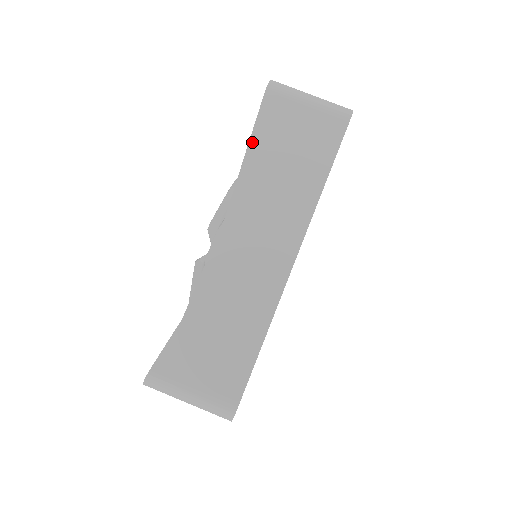
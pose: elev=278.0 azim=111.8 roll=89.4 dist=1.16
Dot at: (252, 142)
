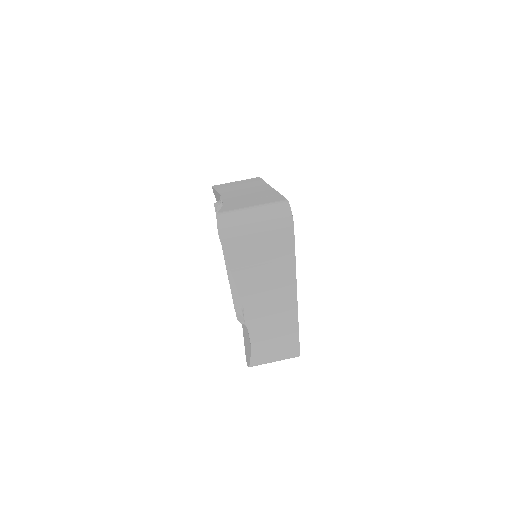
Dot at: (217, 189)
